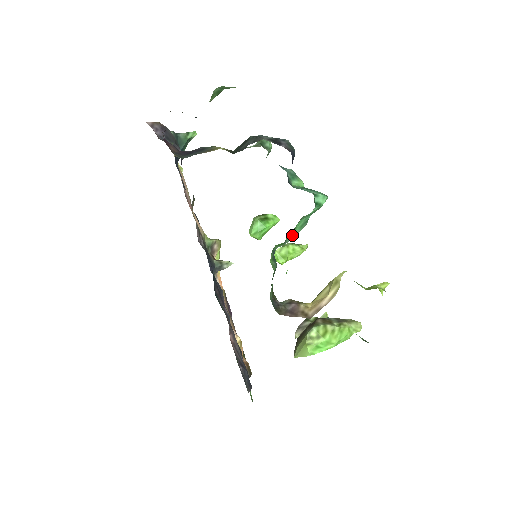
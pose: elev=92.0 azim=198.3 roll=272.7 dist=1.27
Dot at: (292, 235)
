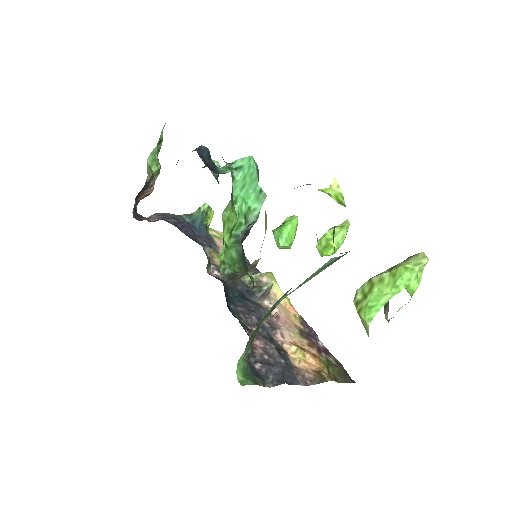
Dot at: (252, 212)
